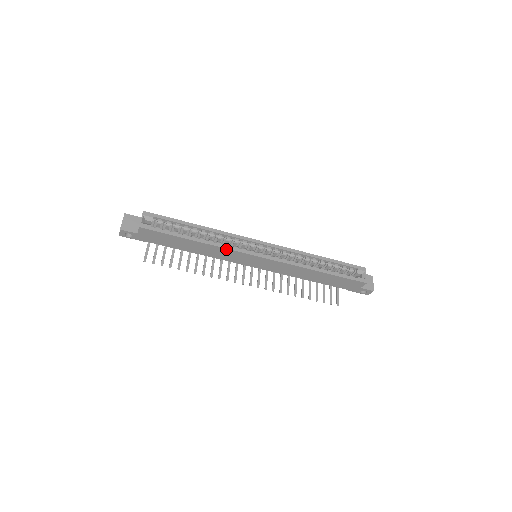
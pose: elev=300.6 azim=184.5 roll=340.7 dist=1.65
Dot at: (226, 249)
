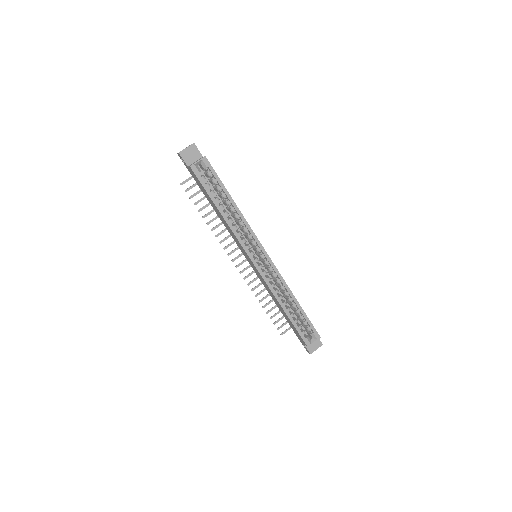
Dot at: (235, 236)
